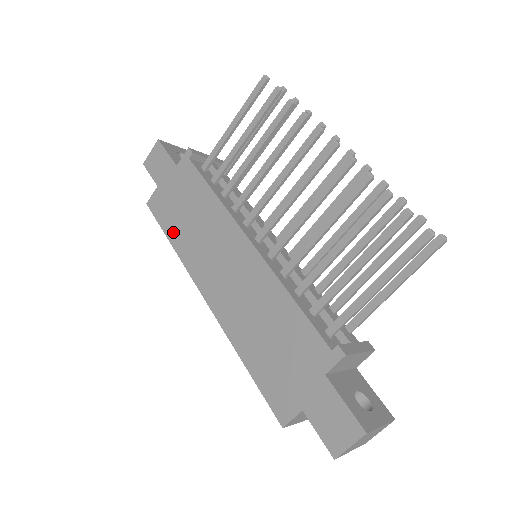
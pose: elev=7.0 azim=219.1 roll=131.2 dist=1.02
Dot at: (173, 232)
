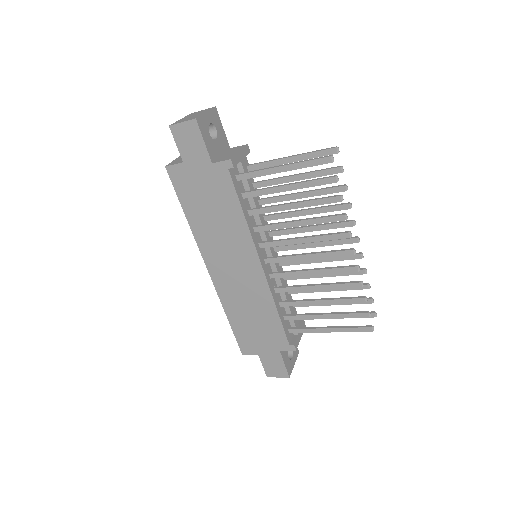
Dot at: (191, 212)
